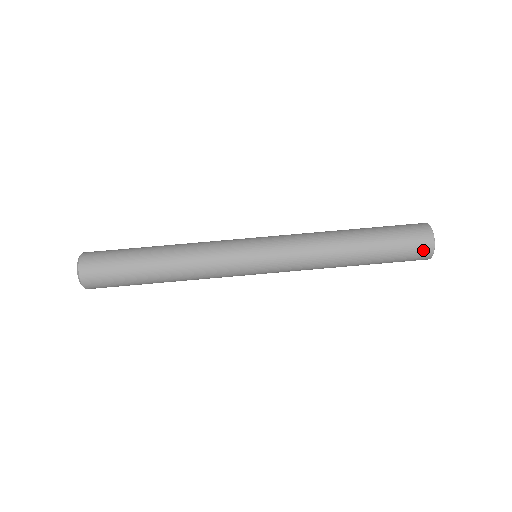
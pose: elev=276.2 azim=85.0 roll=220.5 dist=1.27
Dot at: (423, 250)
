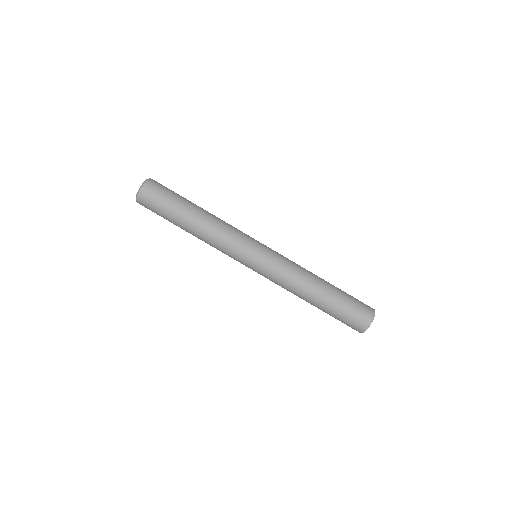
Dot at: (360, 324)
